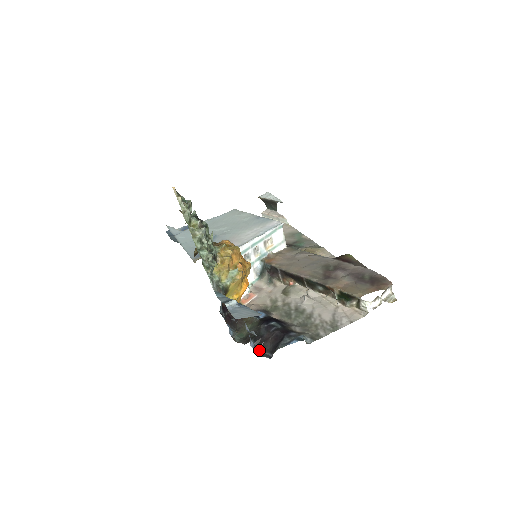
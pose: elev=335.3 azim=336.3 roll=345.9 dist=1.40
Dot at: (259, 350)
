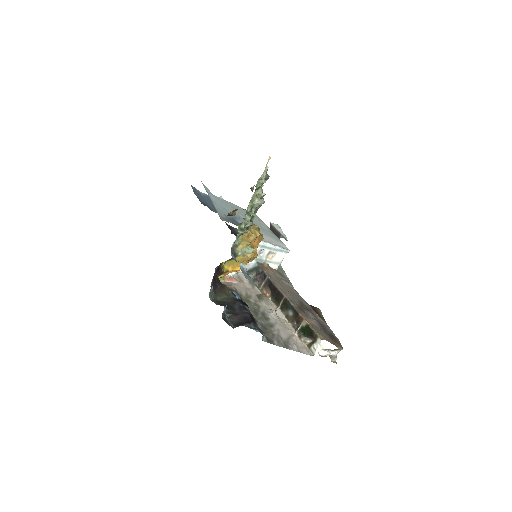
Dot at: (225, 317)
